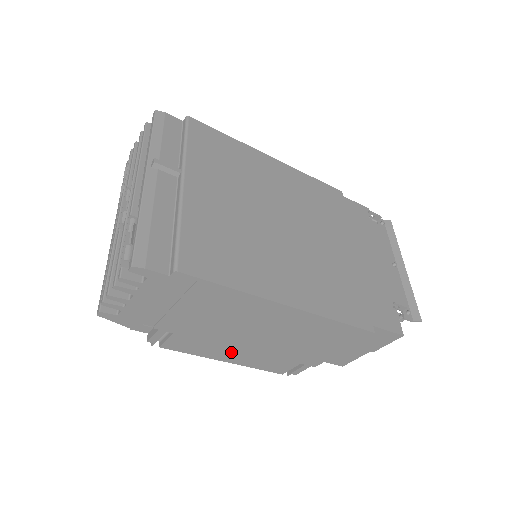
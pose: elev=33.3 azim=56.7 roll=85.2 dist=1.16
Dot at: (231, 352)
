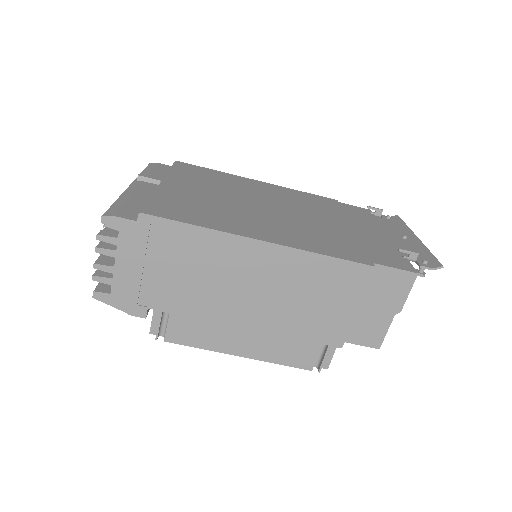
Dot at: (238, 336)
